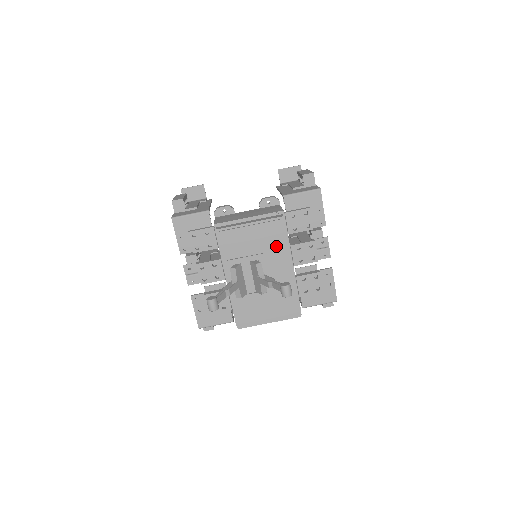
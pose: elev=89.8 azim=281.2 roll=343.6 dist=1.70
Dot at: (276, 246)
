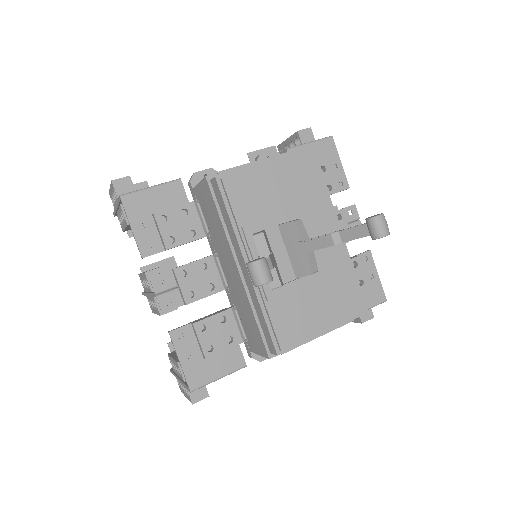
Dot at: (313, 195)
